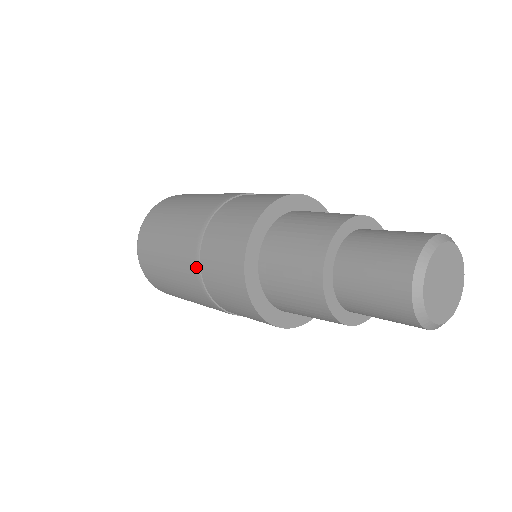
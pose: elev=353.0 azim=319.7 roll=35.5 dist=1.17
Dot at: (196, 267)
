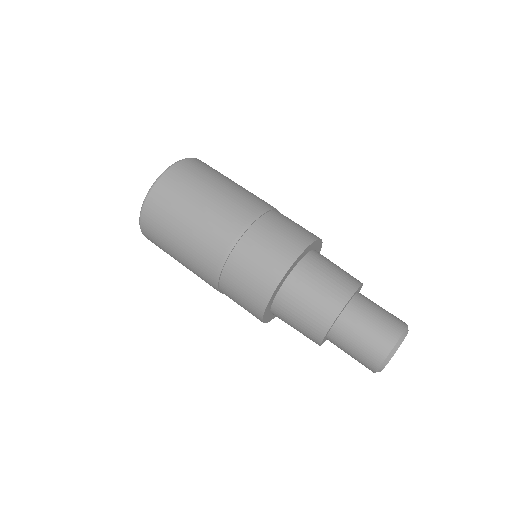
Dot at: (217, 273)
